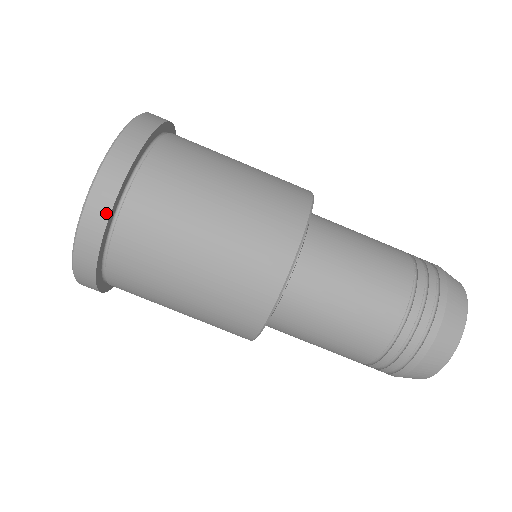
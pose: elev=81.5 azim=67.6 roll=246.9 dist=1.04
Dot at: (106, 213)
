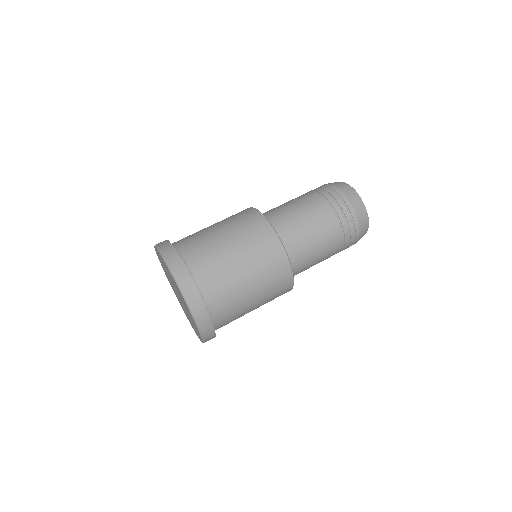
Dot at: (182, 265)
